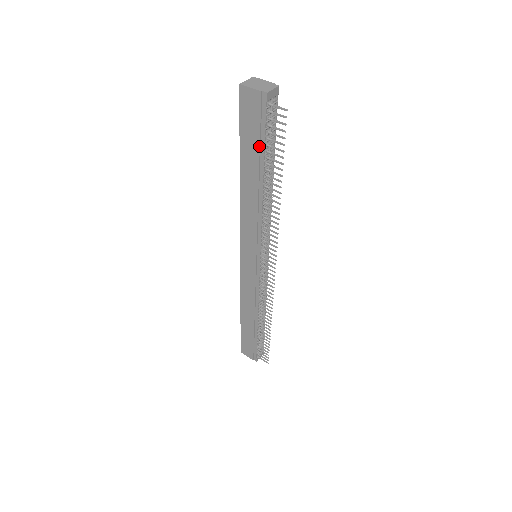
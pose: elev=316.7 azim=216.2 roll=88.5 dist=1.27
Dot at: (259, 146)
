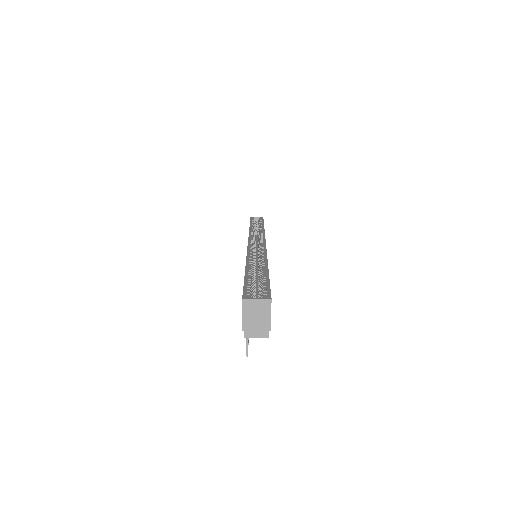
Dot at: occluded
